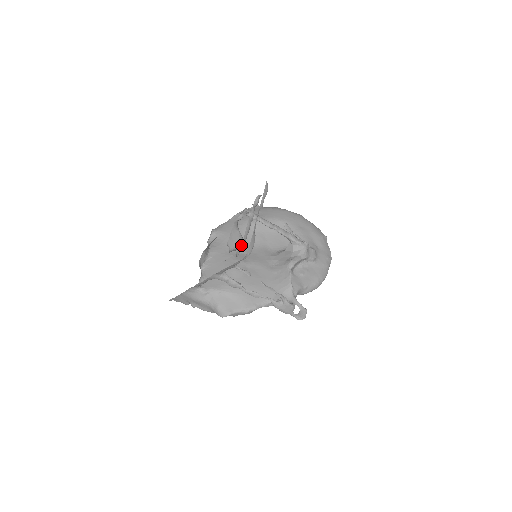
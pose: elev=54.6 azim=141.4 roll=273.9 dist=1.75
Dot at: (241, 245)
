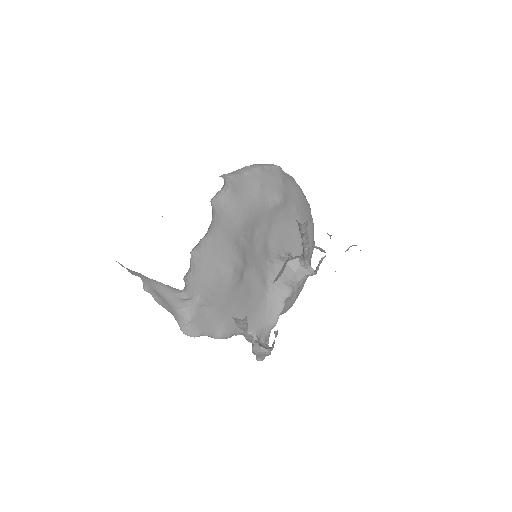
Dot at: occluded
